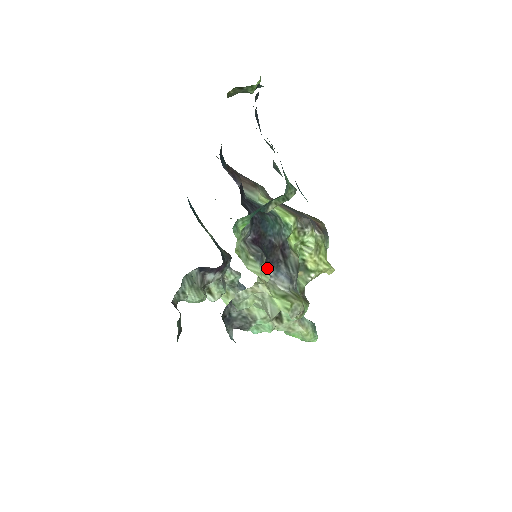
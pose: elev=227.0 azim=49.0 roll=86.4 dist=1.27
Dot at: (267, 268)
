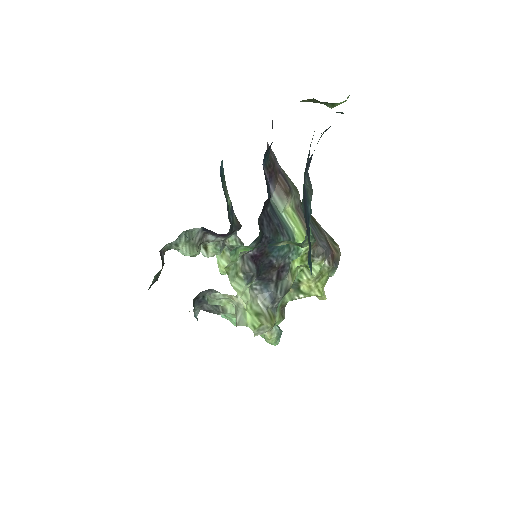
Dot at: (256, 282)
